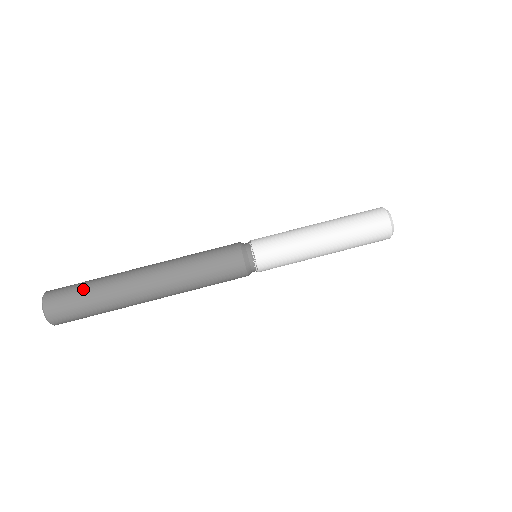
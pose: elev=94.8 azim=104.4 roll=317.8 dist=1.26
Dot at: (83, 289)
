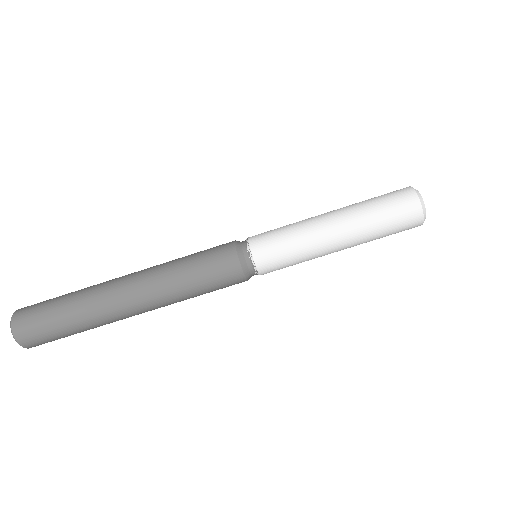
Dot at: (55, 312)
